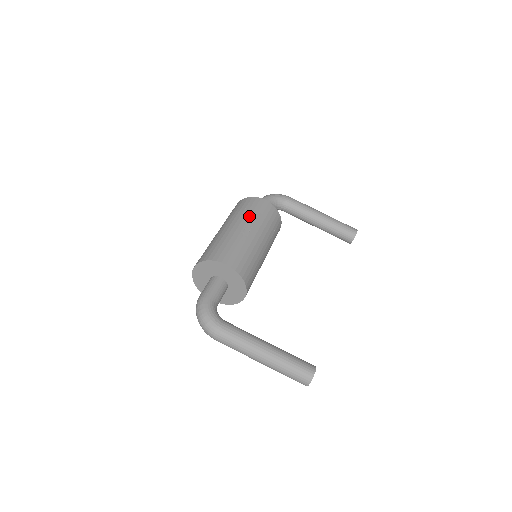
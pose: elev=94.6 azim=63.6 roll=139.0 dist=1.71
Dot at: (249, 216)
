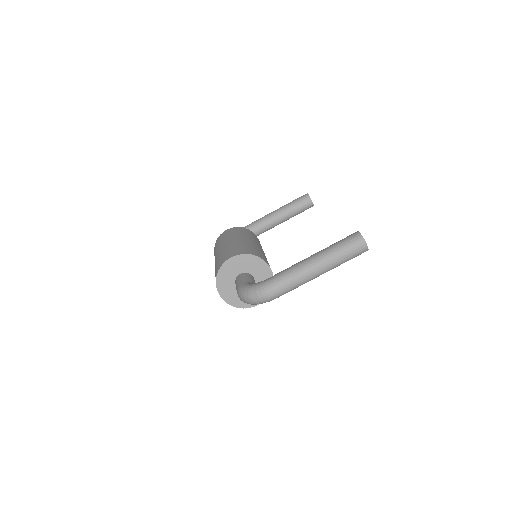
Dot at: (223, 240)
